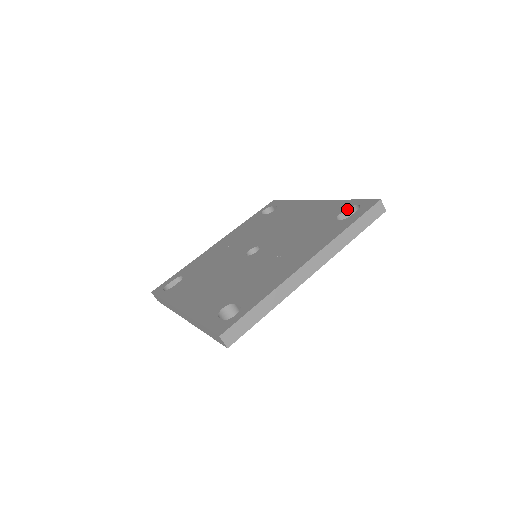
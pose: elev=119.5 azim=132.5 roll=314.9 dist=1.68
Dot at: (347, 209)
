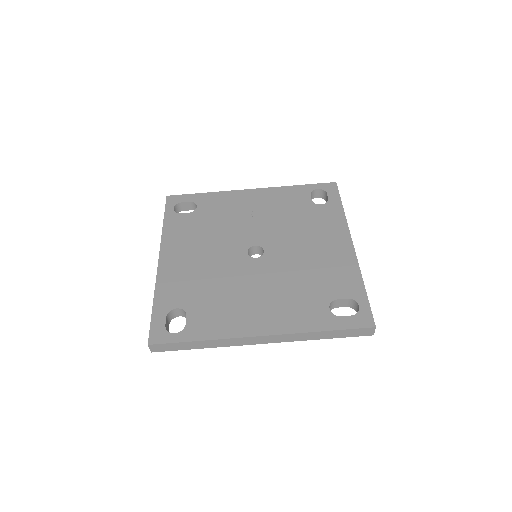
Dot at: (350, 299)
